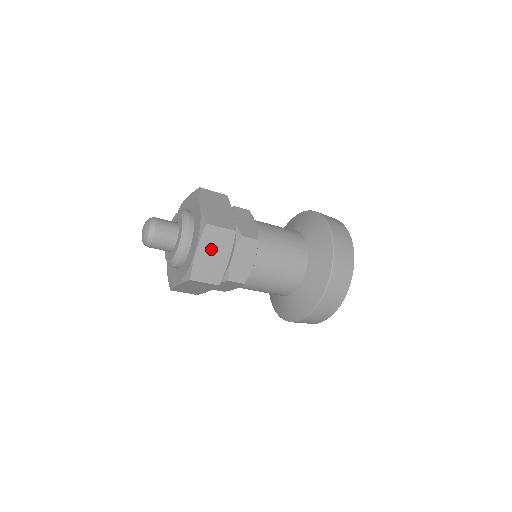
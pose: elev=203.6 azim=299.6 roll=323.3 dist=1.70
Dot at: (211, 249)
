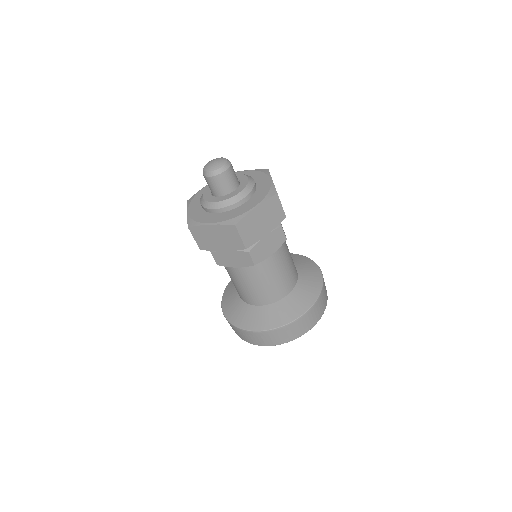
Dot at: (264, 215)
